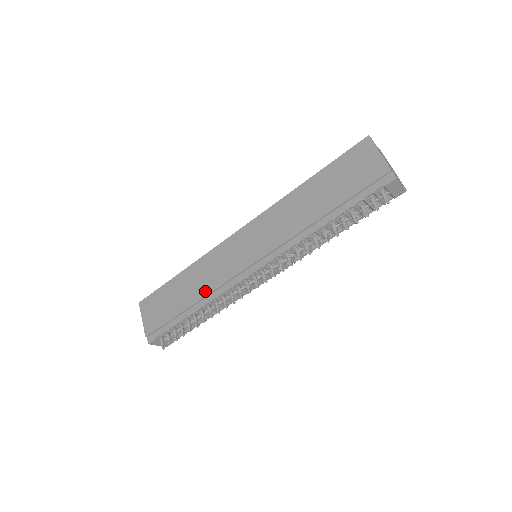
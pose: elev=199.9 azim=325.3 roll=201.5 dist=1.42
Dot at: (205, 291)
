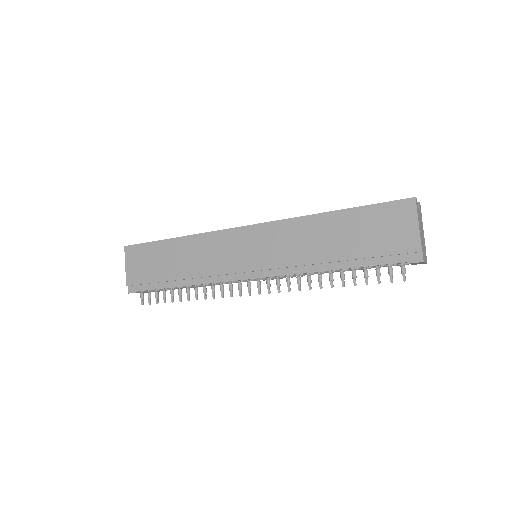
Dot at: (196, 272)
